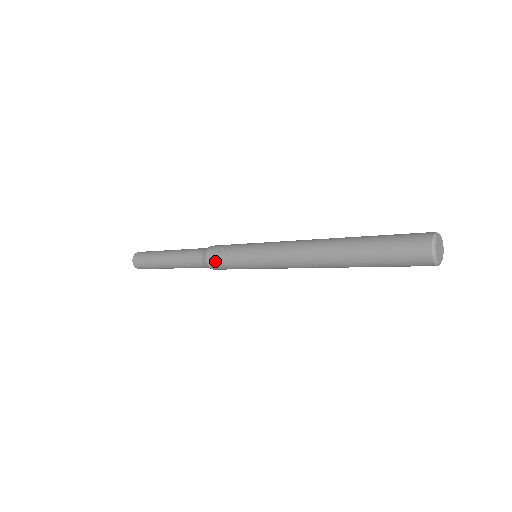
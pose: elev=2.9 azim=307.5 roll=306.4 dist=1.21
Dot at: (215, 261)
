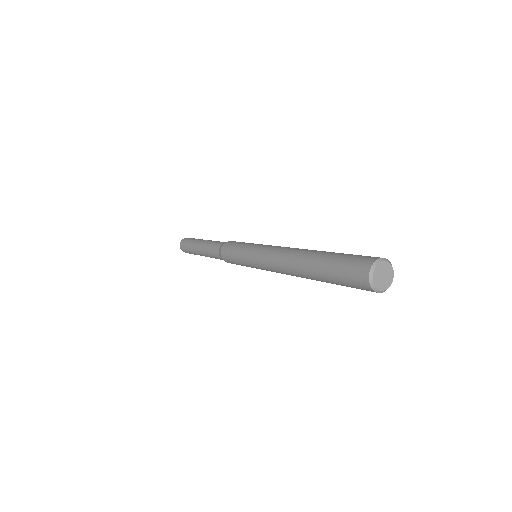
Dot at: (229, 261)
